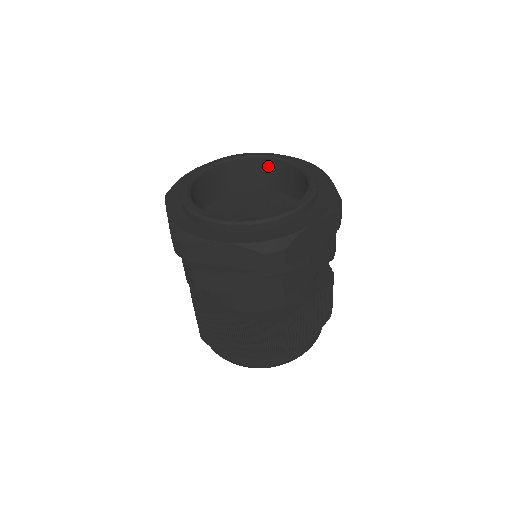
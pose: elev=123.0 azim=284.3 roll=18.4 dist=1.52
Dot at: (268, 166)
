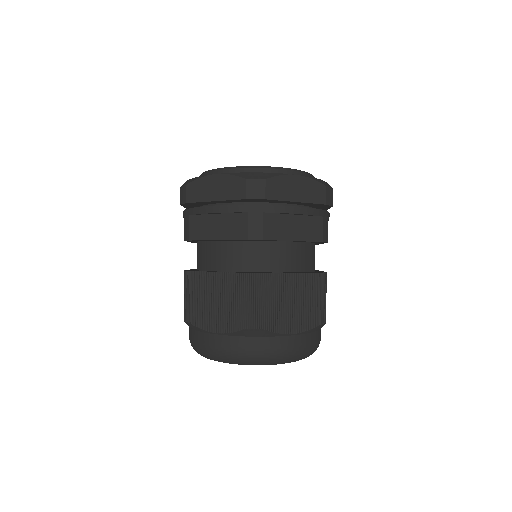
Dot at: occluded
